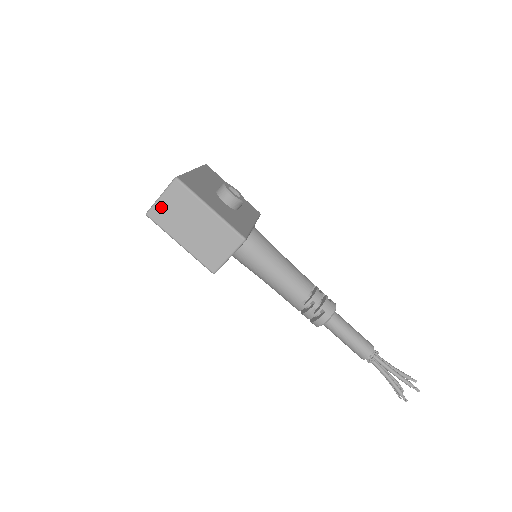
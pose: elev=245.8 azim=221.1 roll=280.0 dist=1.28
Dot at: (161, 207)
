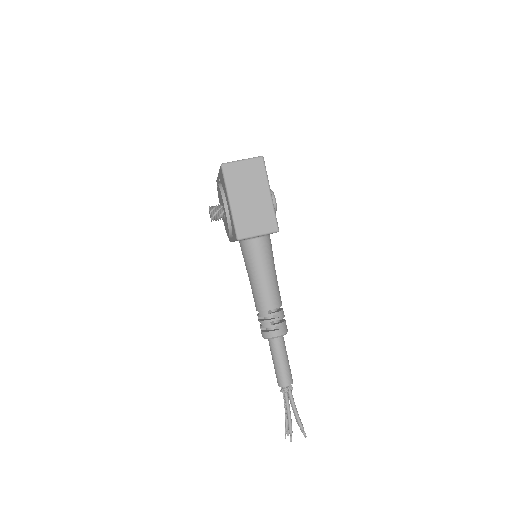
Dot at: (237, 167)
